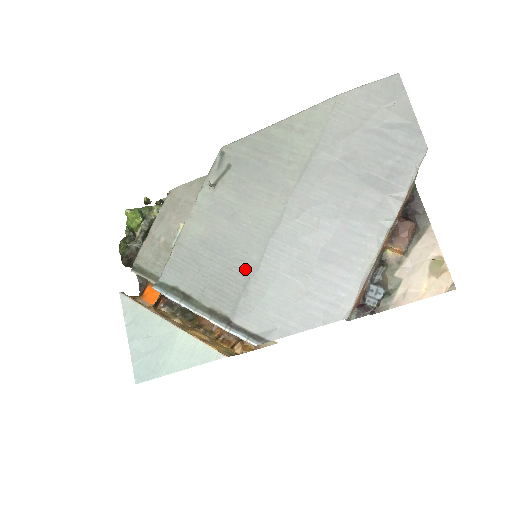
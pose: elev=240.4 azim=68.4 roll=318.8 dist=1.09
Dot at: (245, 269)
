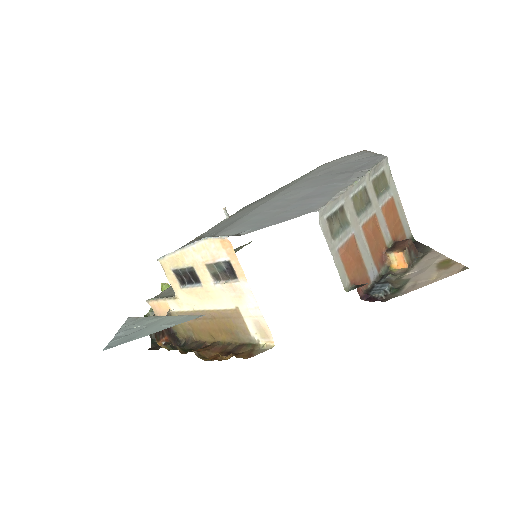
Dot at: (236, 220)
